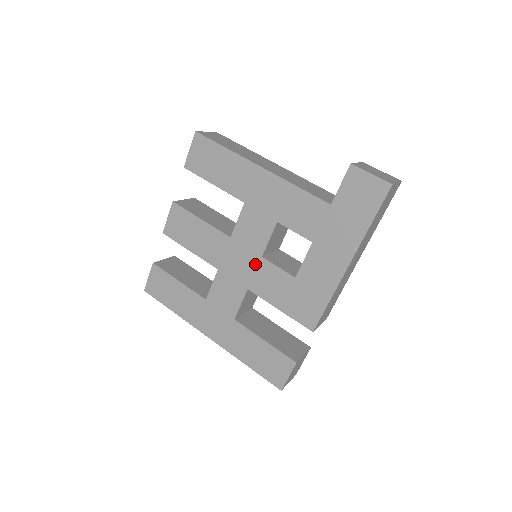
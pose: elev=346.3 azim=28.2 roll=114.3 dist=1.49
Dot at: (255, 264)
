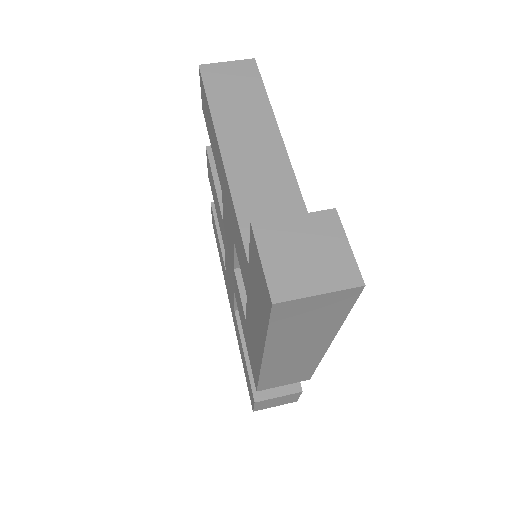
Dot at: (233, 271)
